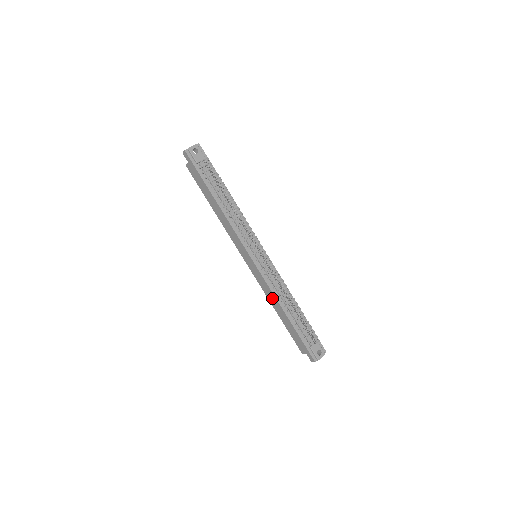
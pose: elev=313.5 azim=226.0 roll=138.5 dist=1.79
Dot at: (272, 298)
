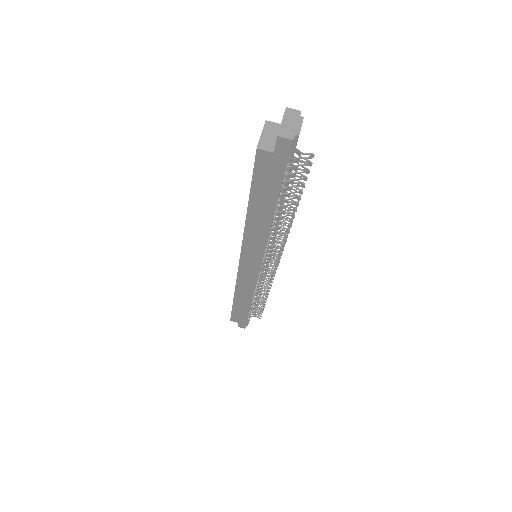
Dot at: (246, 293)
